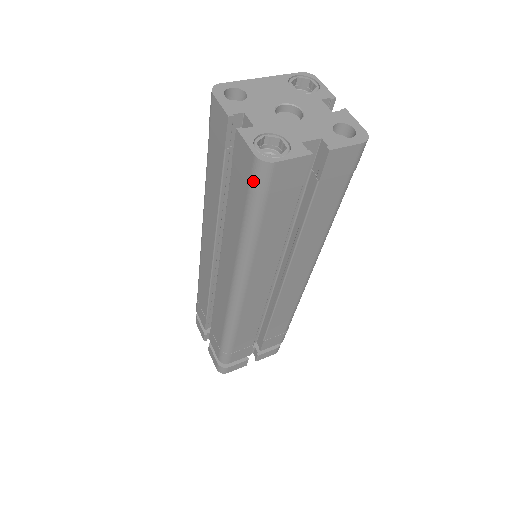
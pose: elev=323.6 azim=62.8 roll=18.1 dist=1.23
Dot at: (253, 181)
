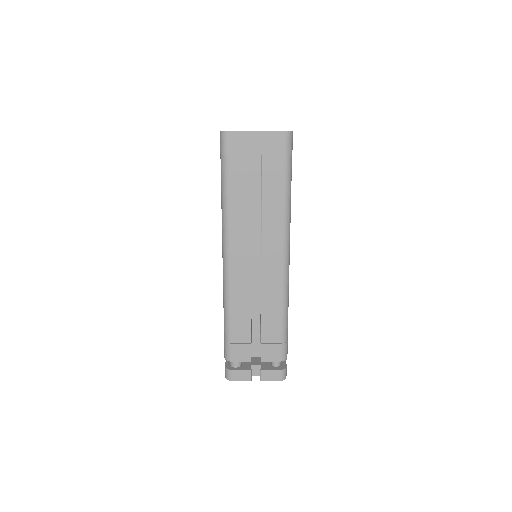
Dot at: (220, 148)
